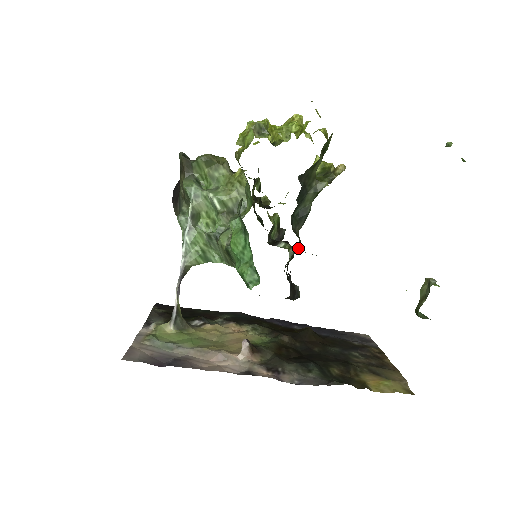
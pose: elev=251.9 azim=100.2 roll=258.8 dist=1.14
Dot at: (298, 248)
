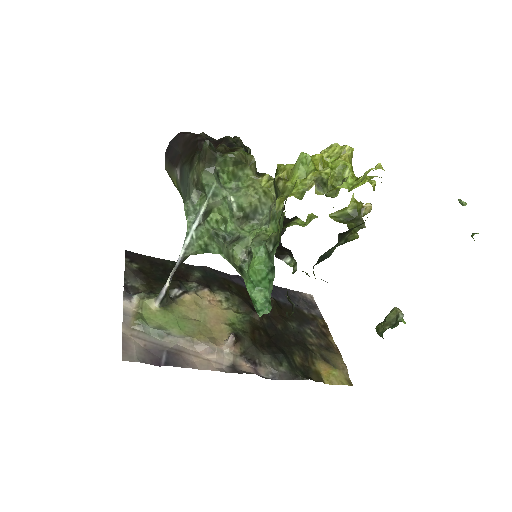
Dot at: occluded
